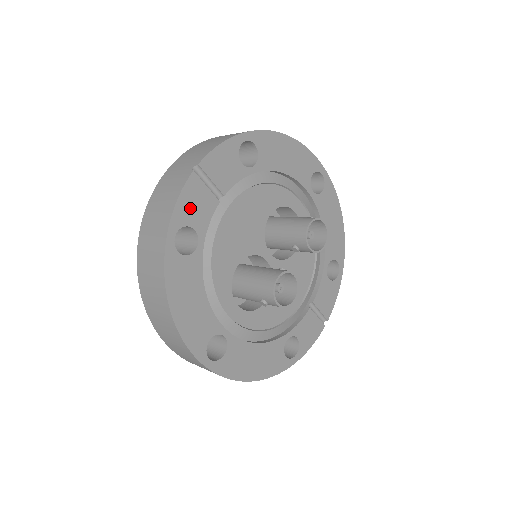
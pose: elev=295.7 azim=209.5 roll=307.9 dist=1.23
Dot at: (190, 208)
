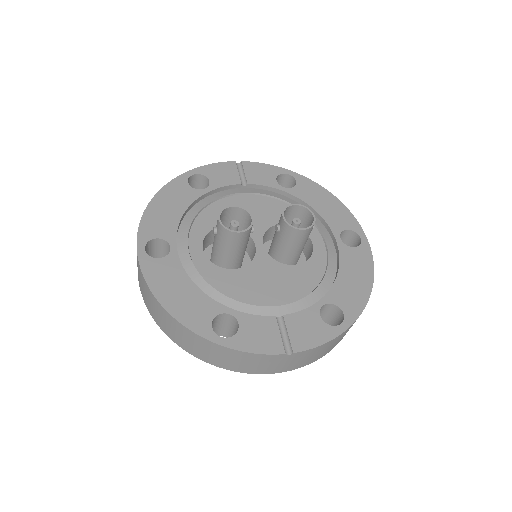
Dot at: (217, 172)
